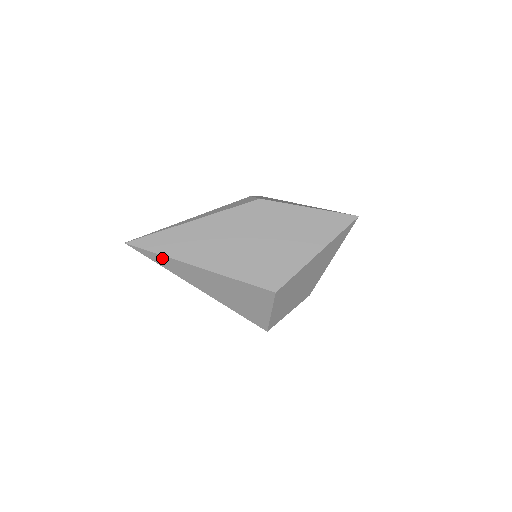
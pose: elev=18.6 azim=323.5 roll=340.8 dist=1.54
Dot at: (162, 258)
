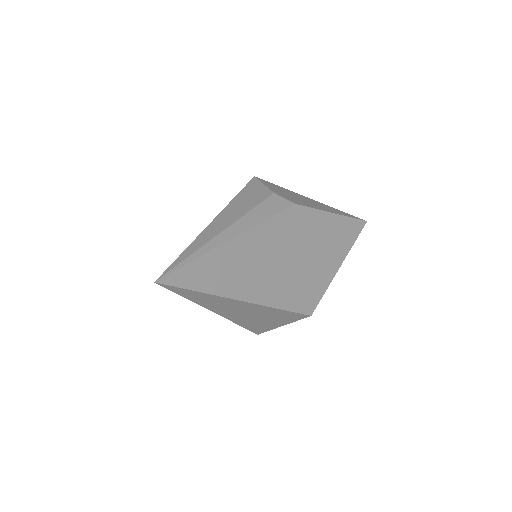
Dot at: (200, 294)
